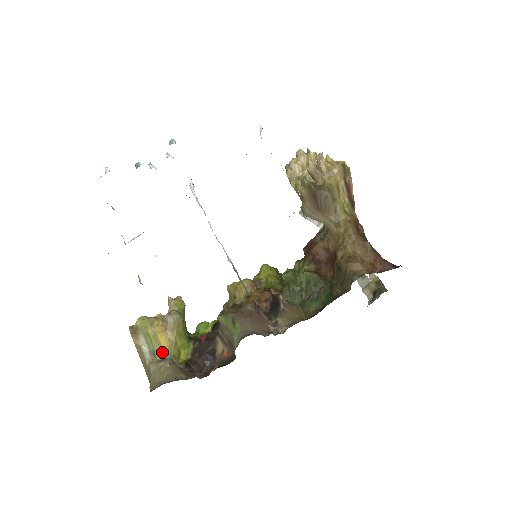
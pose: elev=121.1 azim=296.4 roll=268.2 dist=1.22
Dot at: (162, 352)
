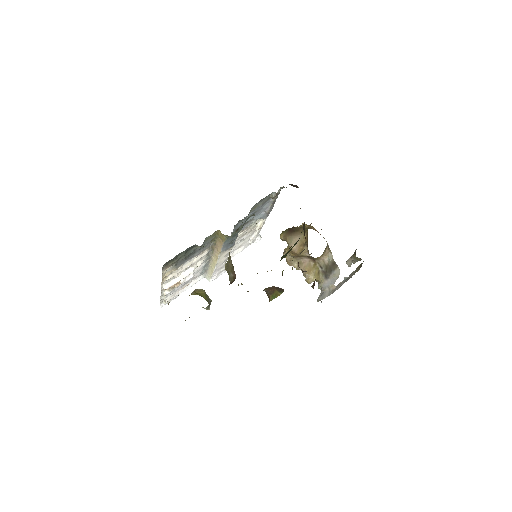
Dot at: occluded
